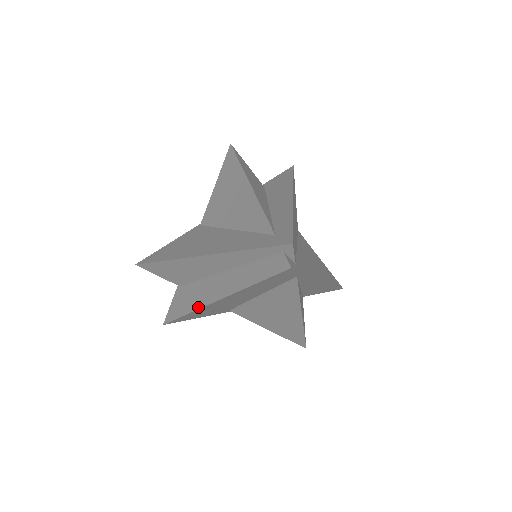
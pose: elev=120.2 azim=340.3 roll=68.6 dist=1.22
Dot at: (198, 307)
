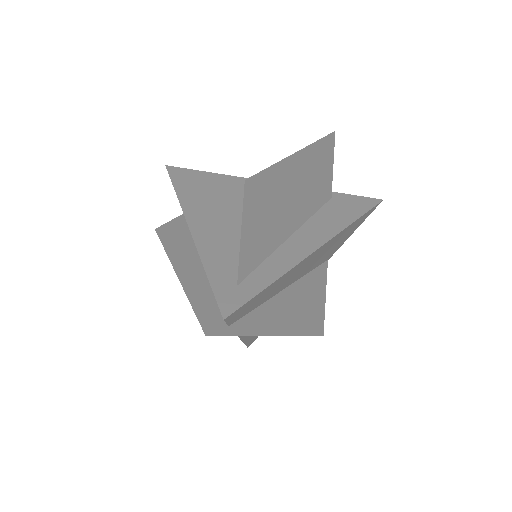
Dot at: (169, 254)
